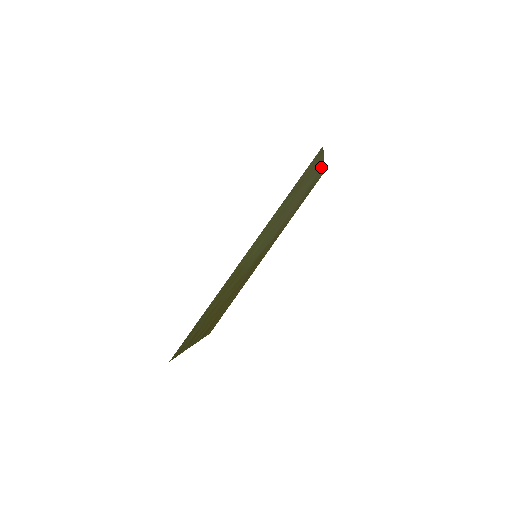
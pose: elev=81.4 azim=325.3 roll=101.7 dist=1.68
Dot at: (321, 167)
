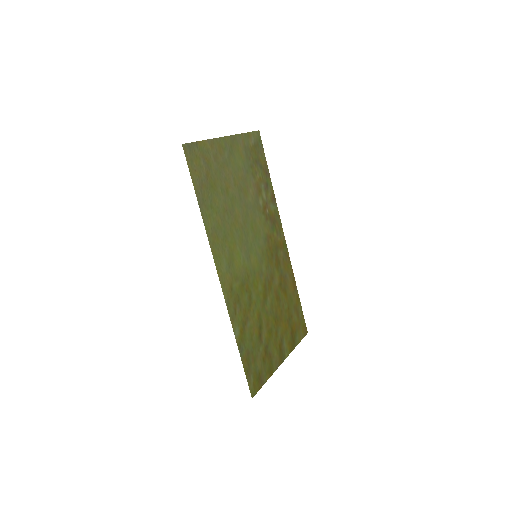
Dot at: (236, 140)
